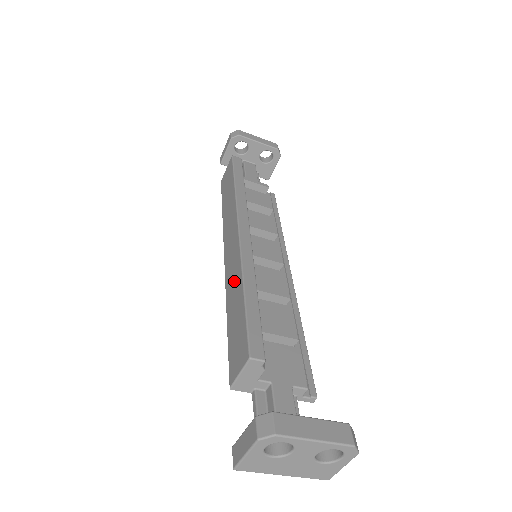
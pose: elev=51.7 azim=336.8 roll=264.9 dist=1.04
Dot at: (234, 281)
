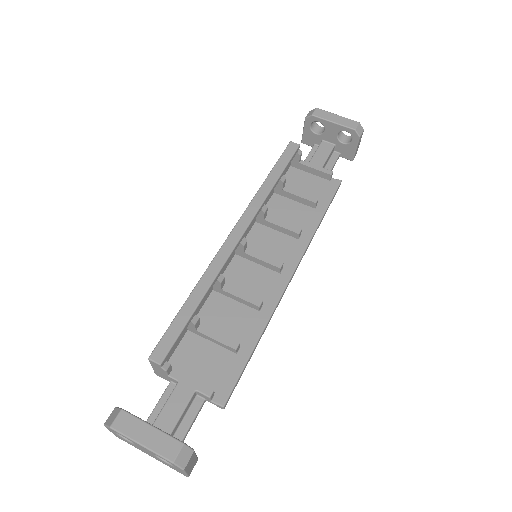
Dot at: occluded
